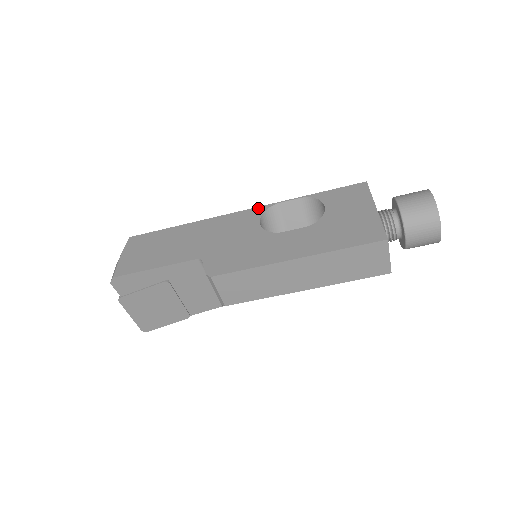
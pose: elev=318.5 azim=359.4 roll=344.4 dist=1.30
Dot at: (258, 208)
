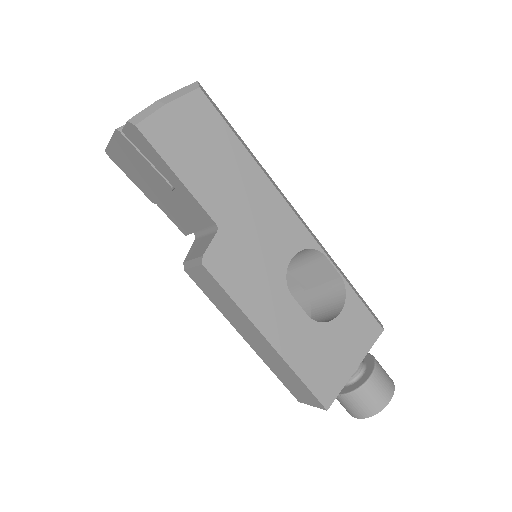
Dot at: (310, 237)
